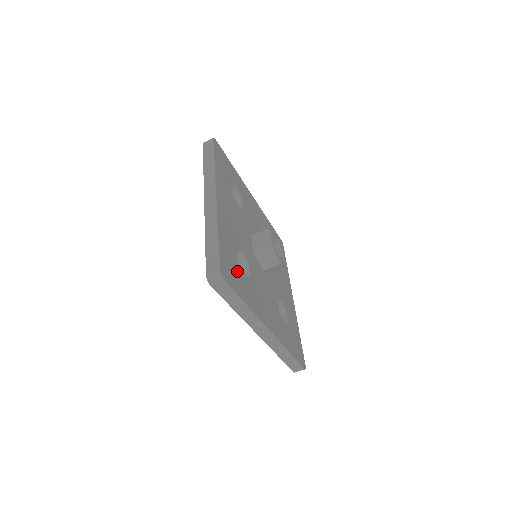
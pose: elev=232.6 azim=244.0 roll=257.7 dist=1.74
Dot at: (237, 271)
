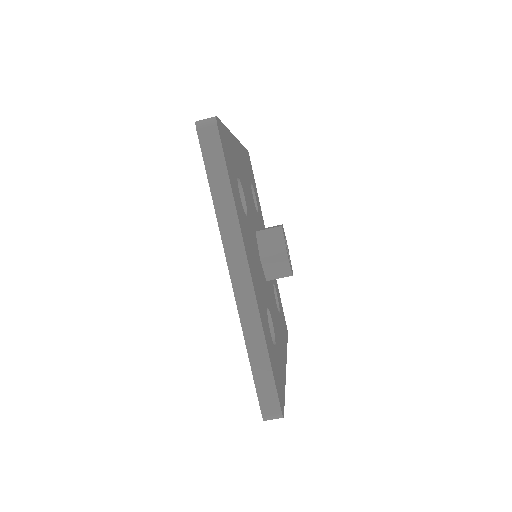
Dot at: (233, 173)
